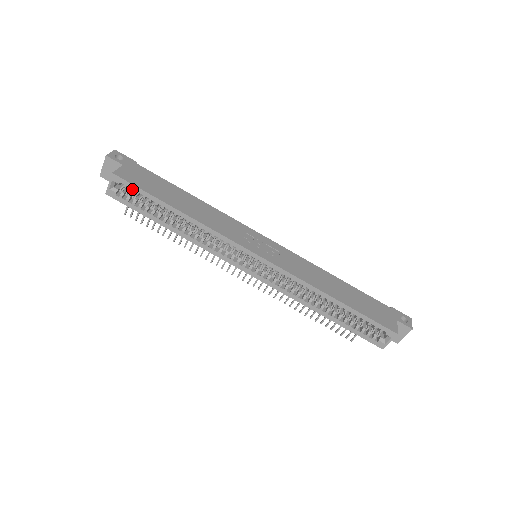
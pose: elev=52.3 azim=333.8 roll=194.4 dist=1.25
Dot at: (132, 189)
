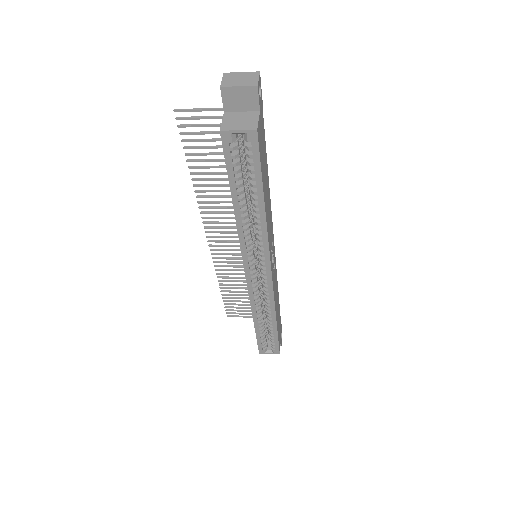
Dot at: (253, 158)
